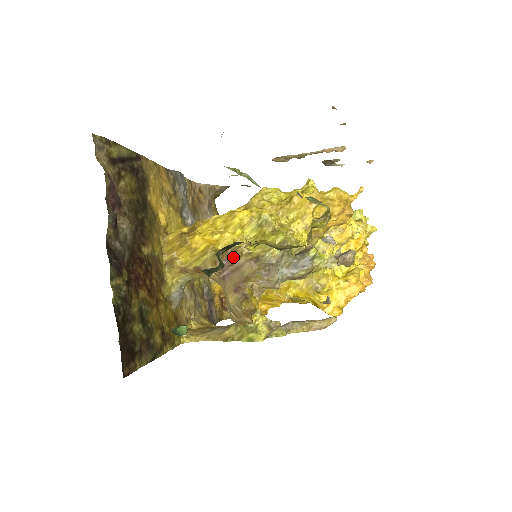
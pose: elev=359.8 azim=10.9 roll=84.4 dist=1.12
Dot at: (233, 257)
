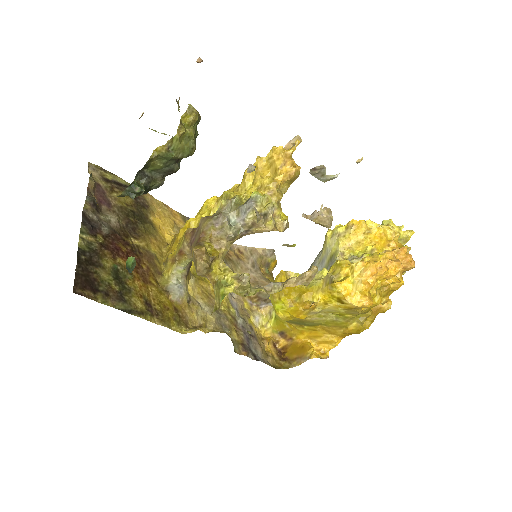
Dot at: occluded
